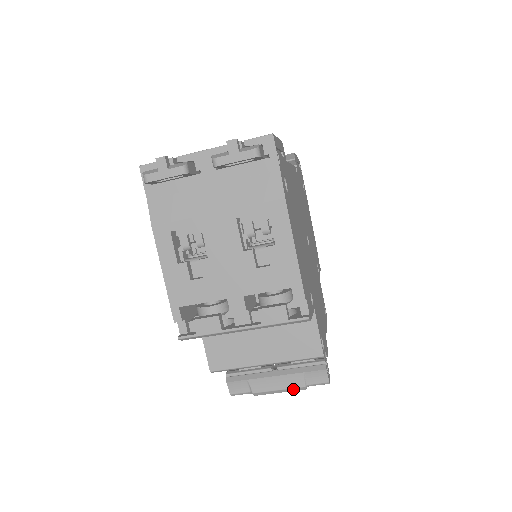
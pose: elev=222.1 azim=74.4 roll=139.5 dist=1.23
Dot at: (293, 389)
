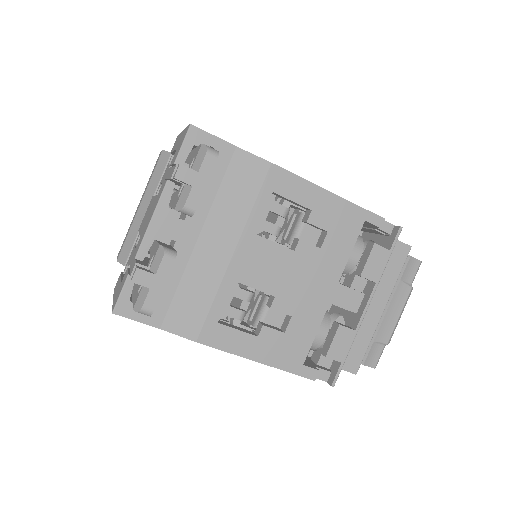
Dot at: (406, 301)
